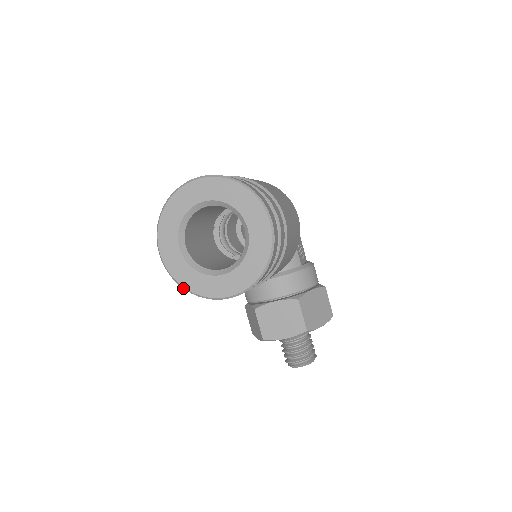
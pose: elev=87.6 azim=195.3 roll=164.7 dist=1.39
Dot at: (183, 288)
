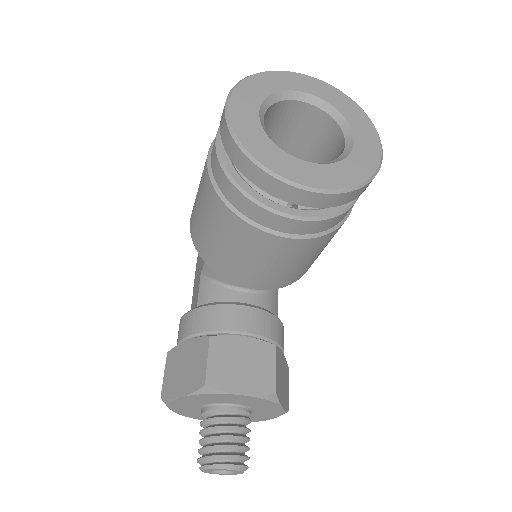
Dot at: (244, 152)
